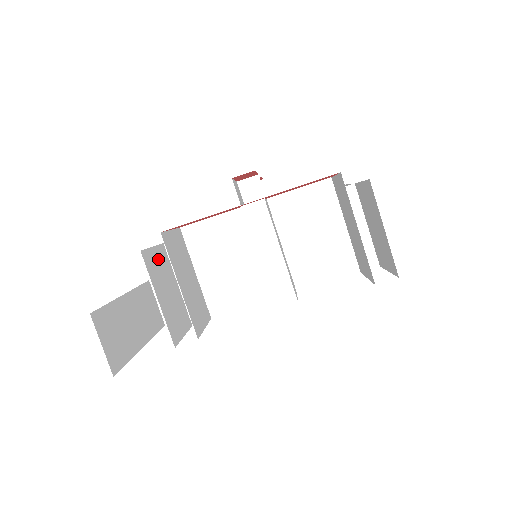
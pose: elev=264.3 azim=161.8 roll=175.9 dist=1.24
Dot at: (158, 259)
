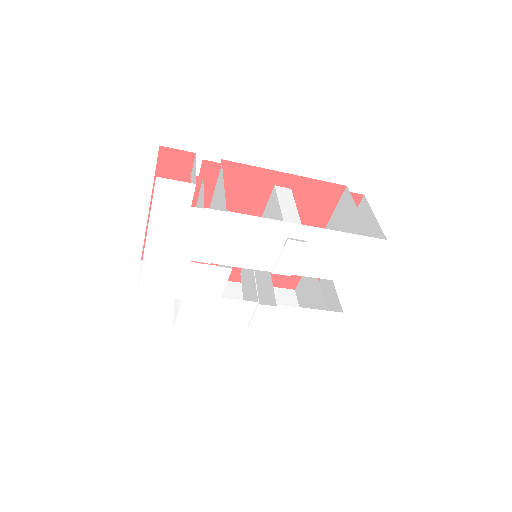
Dot at: occluded
